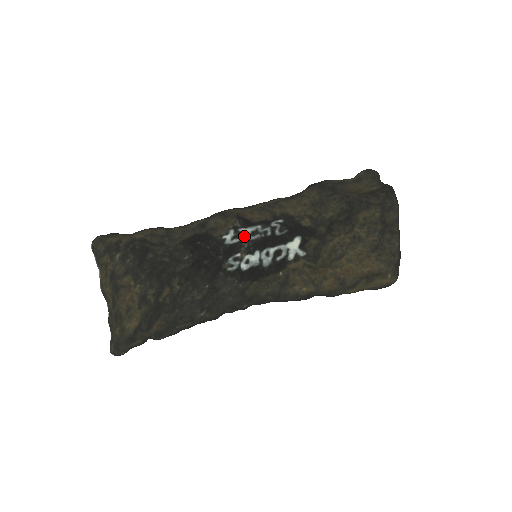
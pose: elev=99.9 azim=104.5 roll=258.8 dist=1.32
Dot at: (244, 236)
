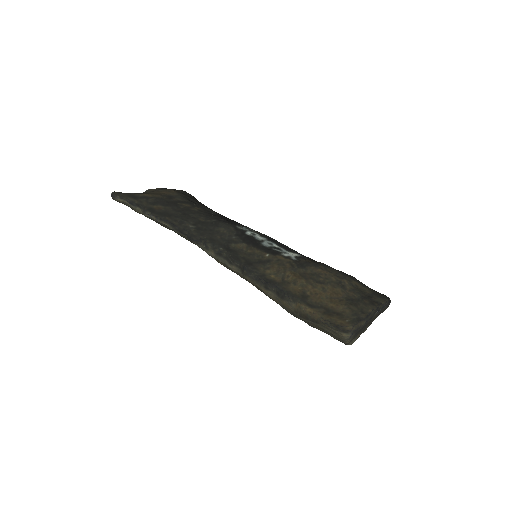
Dot at: occluded
